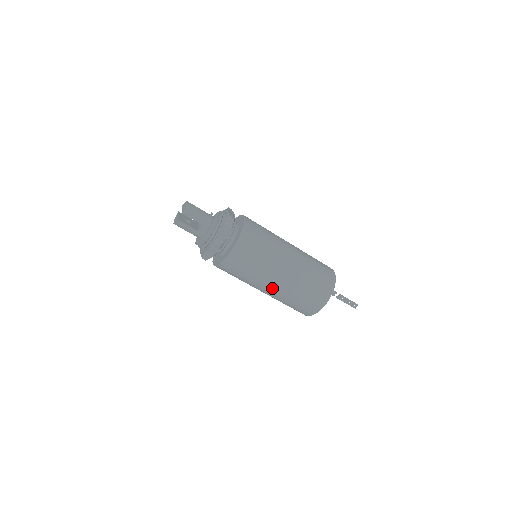
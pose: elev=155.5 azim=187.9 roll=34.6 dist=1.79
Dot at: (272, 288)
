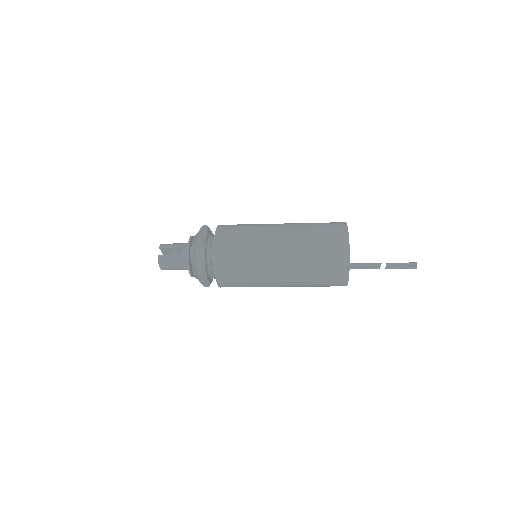
Dot at: (281, 255)
